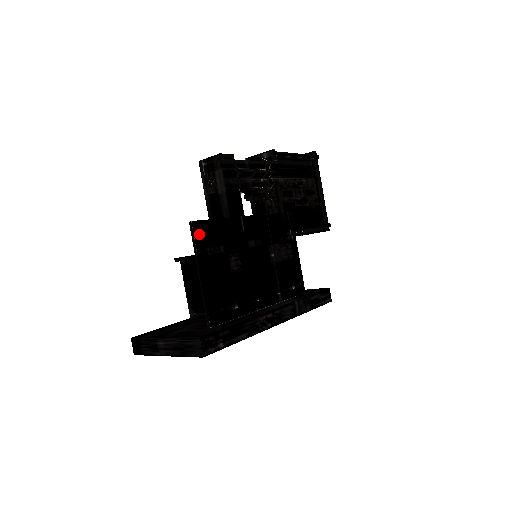
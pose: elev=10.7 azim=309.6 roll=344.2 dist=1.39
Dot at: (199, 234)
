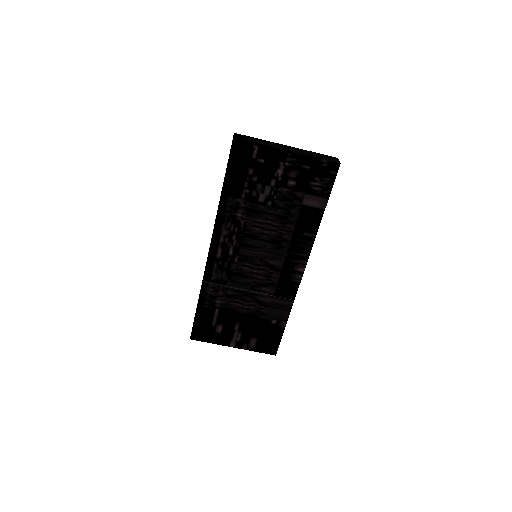
Dot at: occluded
